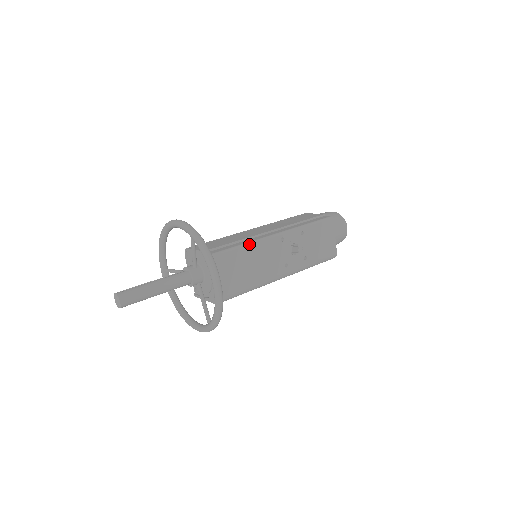
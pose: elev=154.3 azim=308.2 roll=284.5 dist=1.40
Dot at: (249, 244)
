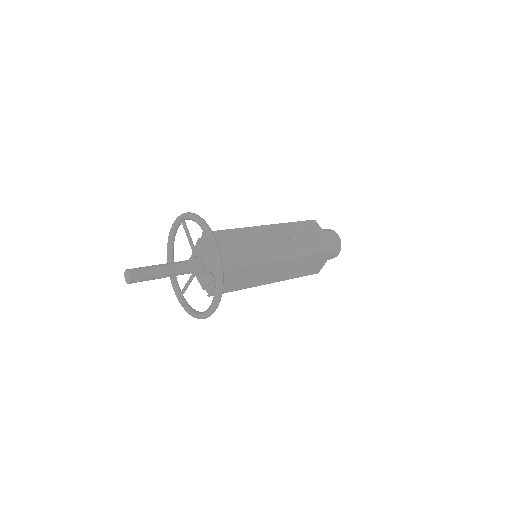
Dot at: (238, 228)
